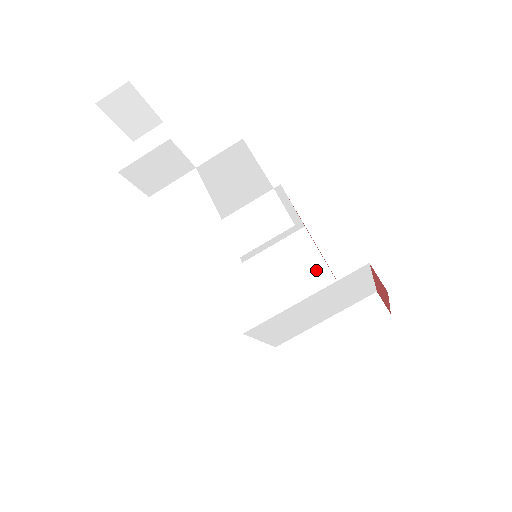
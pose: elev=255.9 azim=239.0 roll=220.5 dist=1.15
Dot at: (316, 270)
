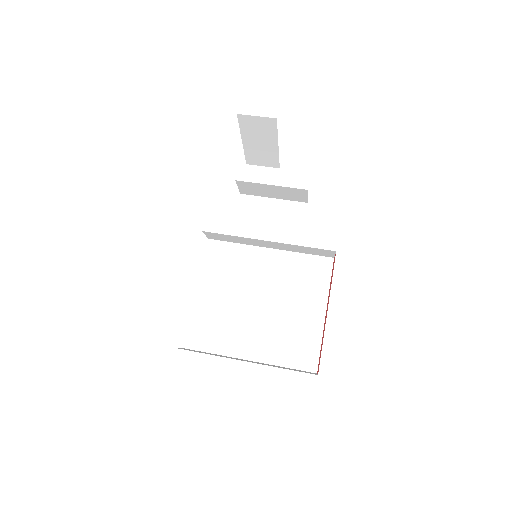
Dot at: occluded
